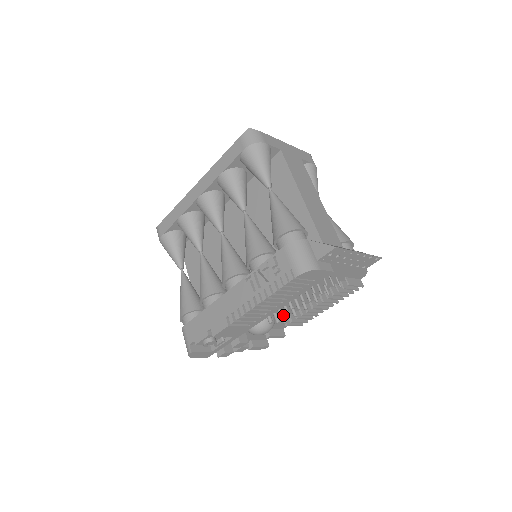
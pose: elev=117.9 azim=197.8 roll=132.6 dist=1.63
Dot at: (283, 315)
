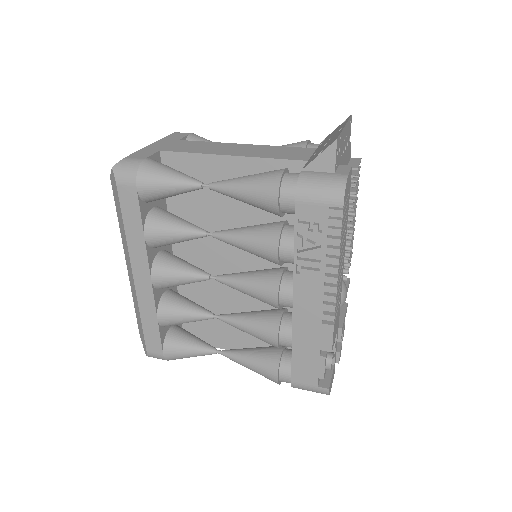
Dot at: occluded
